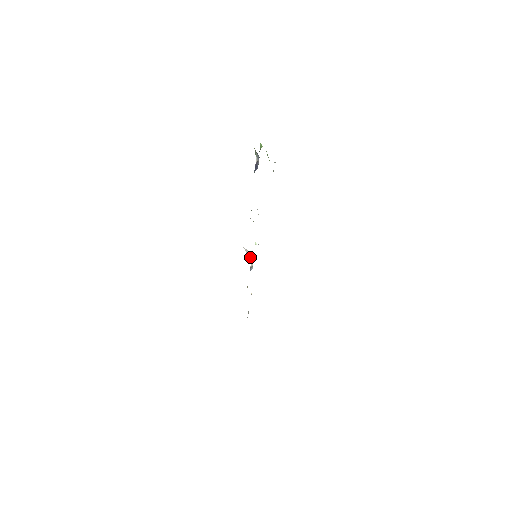
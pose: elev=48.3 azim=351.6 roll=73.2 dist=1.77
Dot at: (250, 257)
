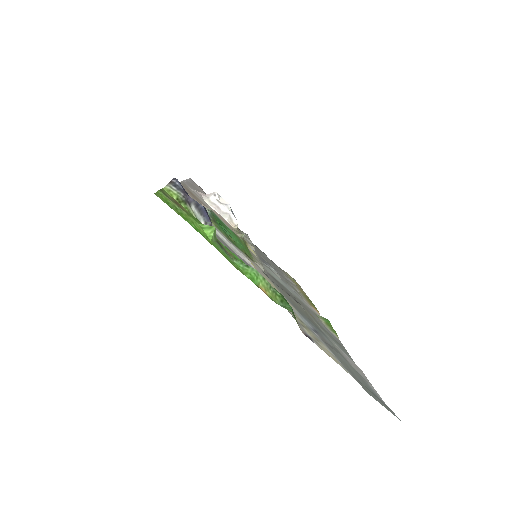
Dot at: (226, 214)
